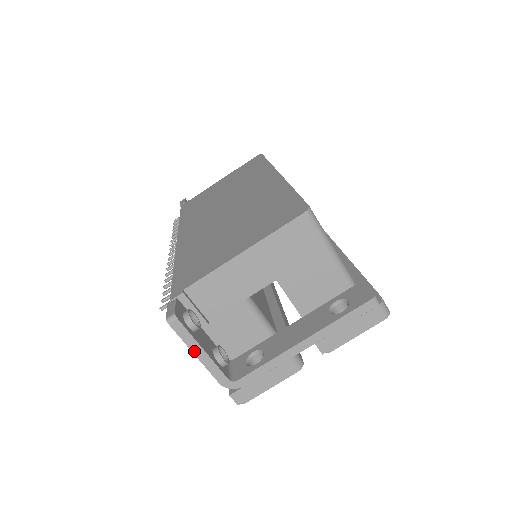
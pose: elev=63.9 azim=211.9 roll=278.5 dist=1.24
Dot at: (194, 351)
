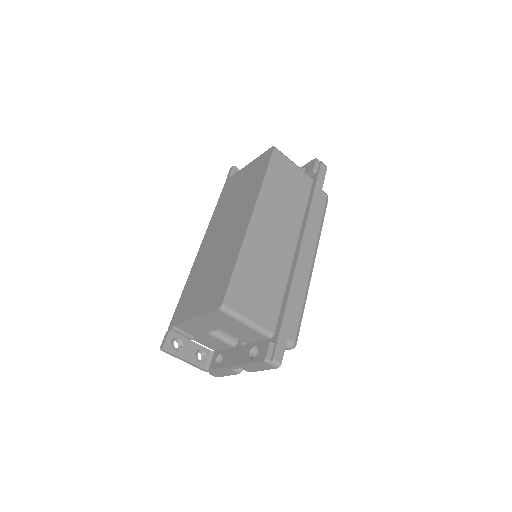
Dot at: (180, 359)
